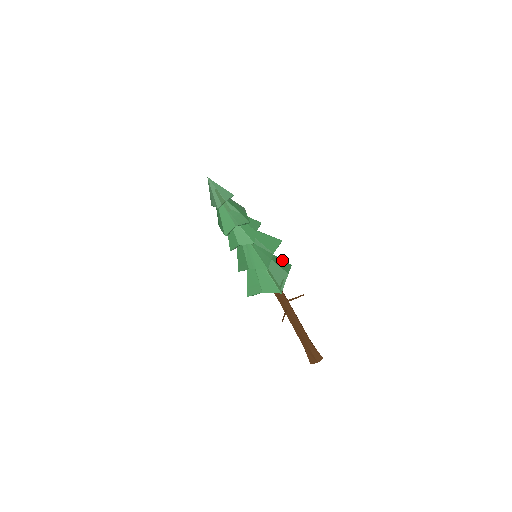
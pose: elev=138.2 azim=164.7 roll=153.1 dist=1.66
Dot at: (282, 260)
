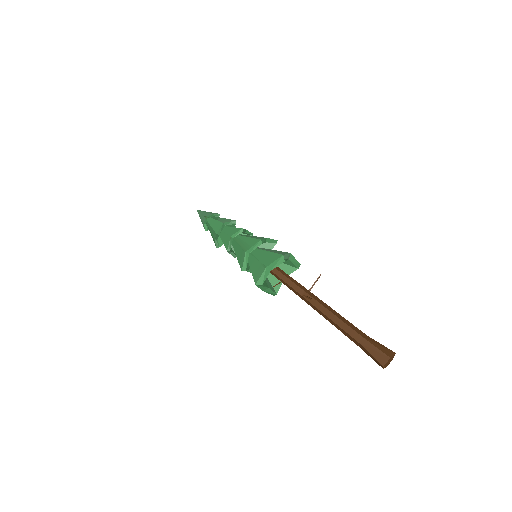
Dot at: occluded
